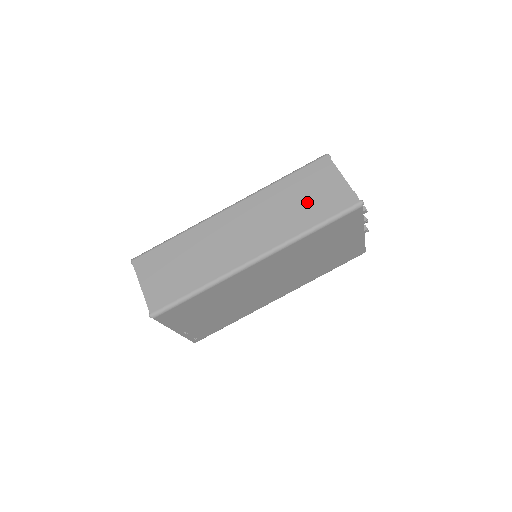
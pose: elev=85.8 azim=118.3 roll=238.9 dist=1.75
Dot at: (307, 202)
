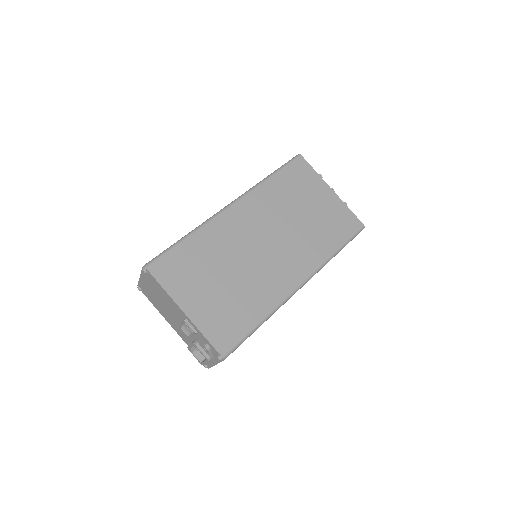
Dot at: occluded
